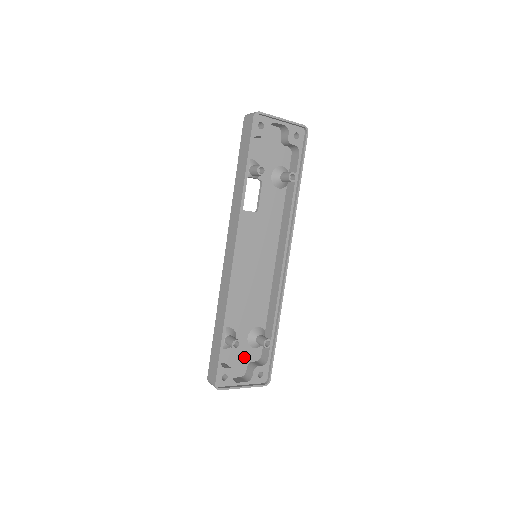
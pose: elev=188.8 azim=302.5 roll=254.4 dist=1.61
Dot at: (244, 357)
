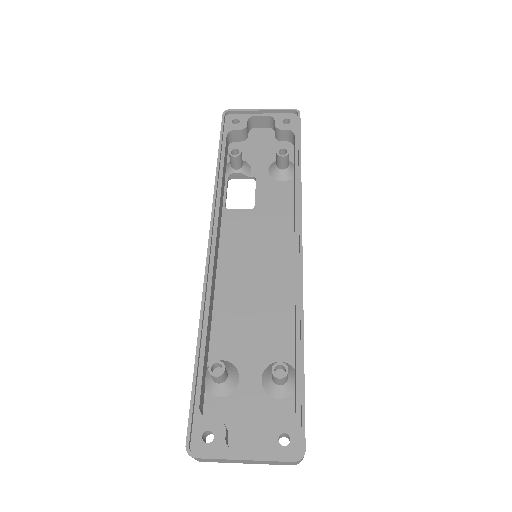
Dot at: (259, 415)
